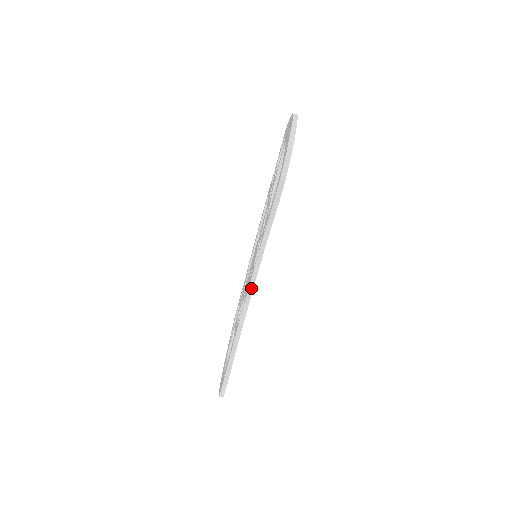
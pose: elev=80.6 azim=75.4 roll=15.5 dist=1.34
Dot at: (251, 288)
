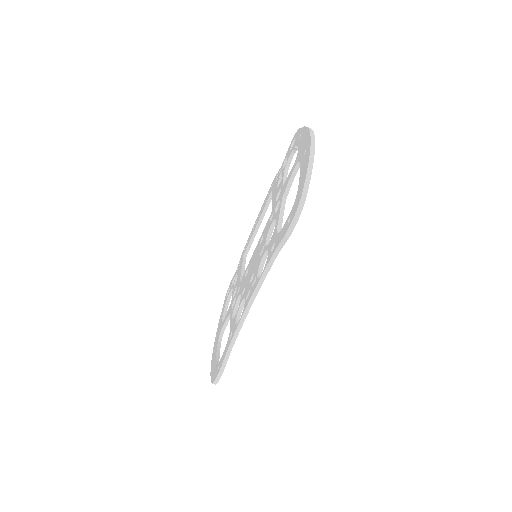
Dot at: (253, 298)
